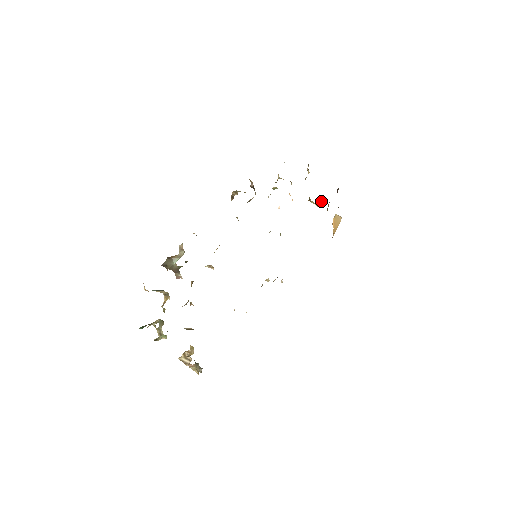
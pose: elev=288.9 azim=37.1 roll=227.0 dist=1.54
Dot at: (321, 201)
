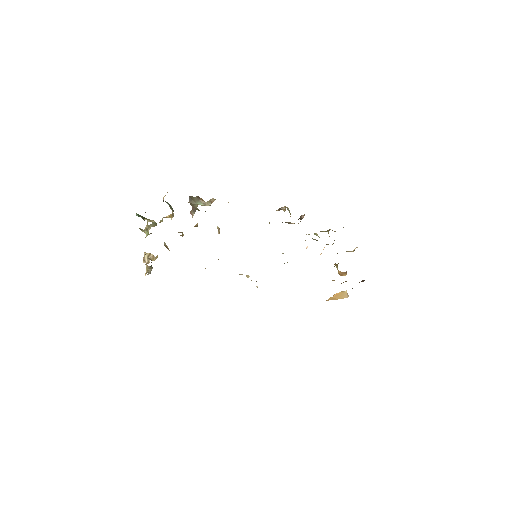
Dot at: (345, 273)
